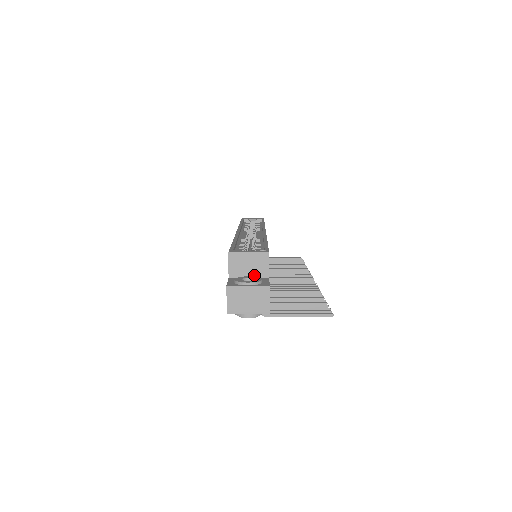
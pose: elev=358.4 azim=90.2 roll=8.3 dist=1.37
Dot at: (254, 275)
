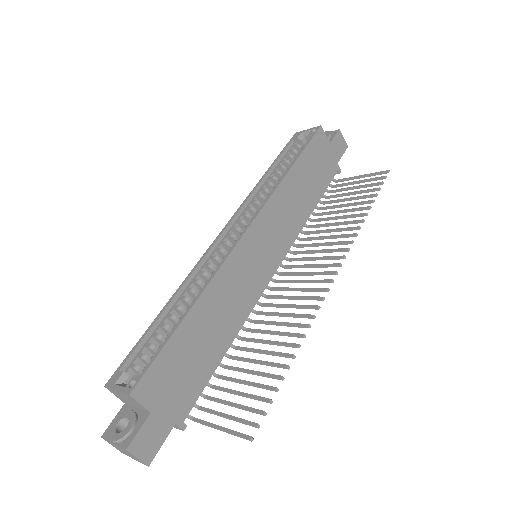
Dot at: (138, 407)
